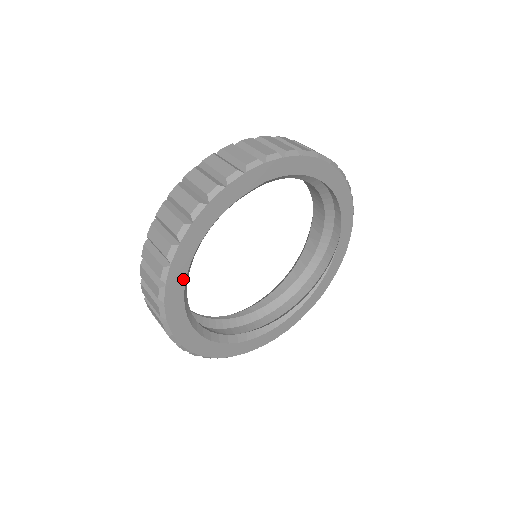
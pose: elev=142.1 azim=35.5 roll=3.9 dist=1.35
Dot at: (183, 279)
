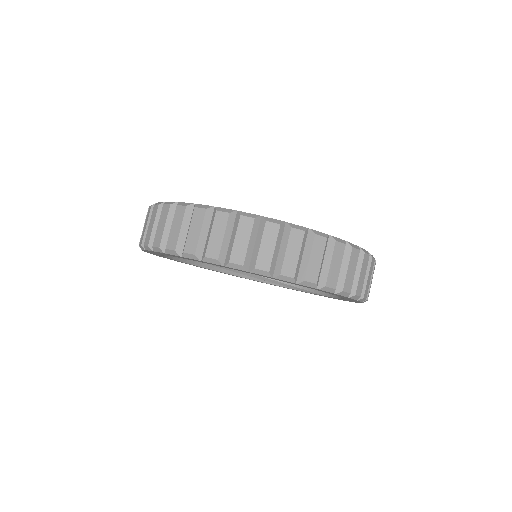
Dot at: occluded
